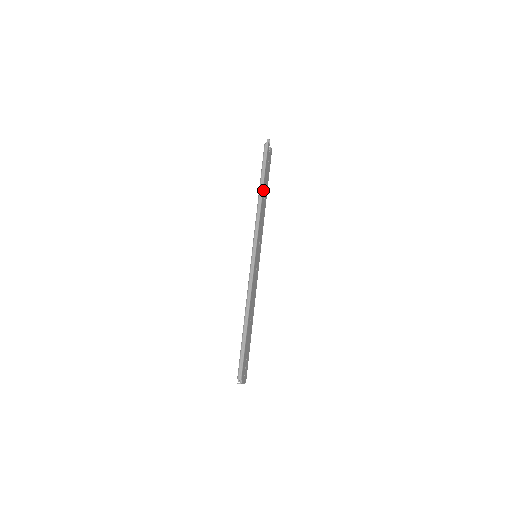
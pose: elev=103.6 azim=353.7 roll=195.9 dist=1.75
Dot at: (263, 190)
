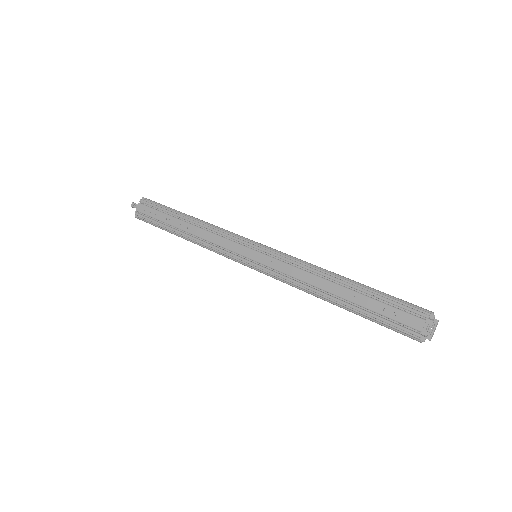
Dot at: occluded
